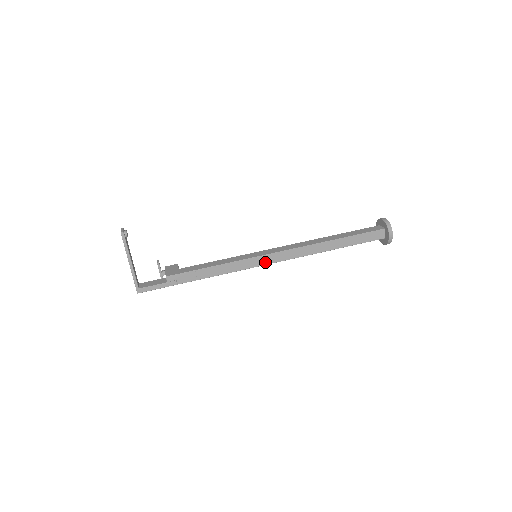
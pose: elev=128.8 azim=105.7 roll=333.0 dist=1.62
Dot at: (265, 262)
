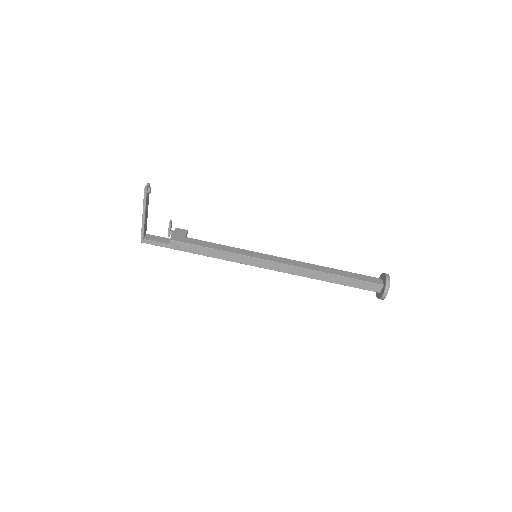
Dot at: (261, 265)
